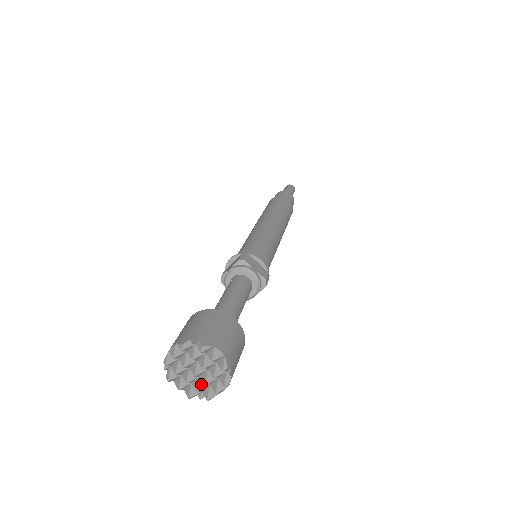
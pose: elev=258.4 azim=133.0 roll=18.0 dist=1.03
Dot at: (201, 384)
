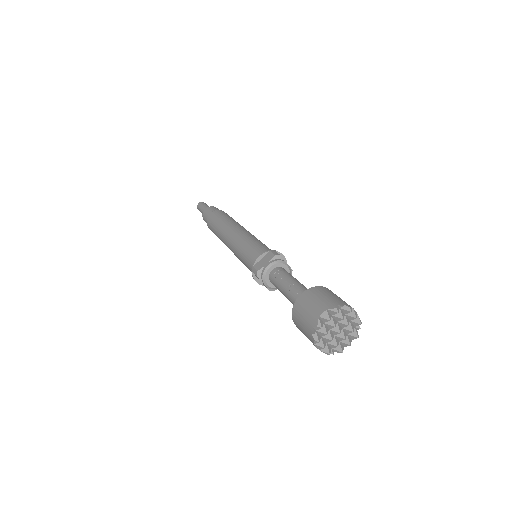
Dot at: (337, 341)
